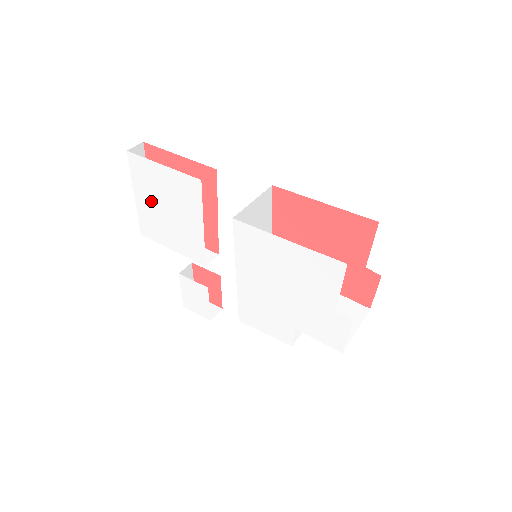
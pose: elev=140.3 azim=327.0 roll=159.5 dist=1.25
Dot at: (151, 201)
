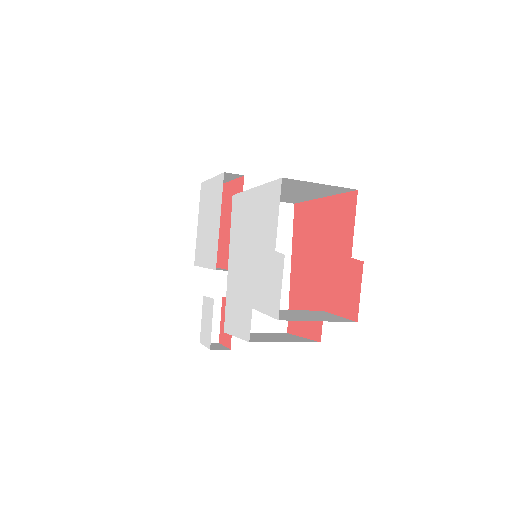
Dot at: (203, 221)
